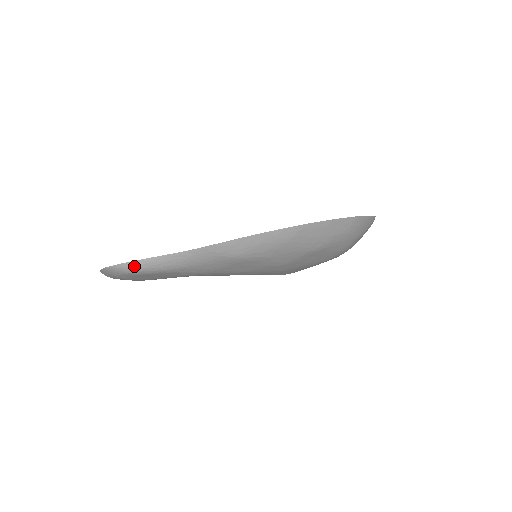
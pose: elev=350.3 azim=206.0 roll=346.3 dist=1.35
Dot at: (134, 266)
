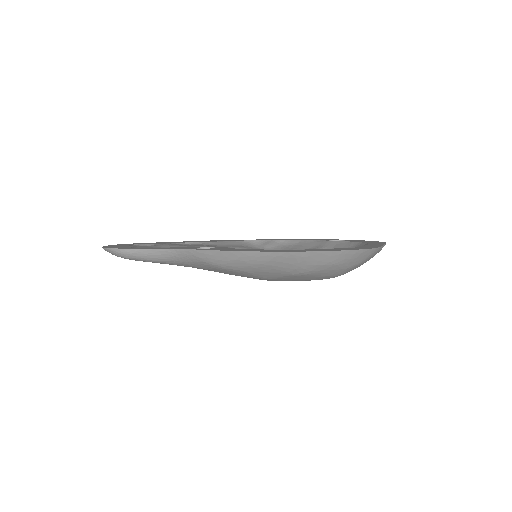
Dot at: (125, 253)
